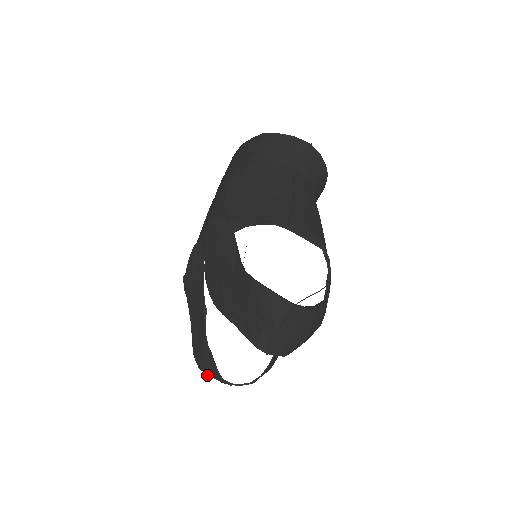
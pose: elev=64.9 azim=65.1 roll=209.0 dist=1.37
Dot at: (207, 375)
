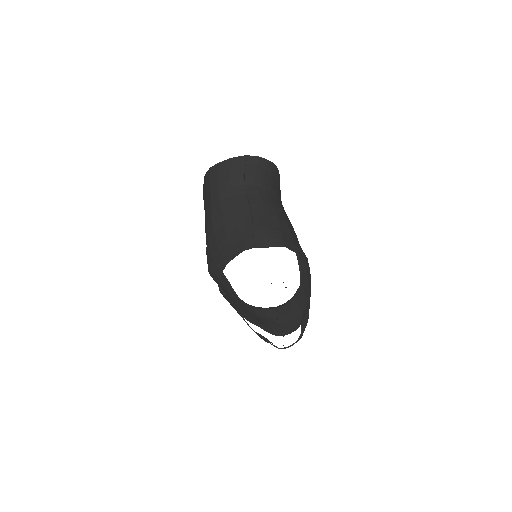
Dot at: occluded
